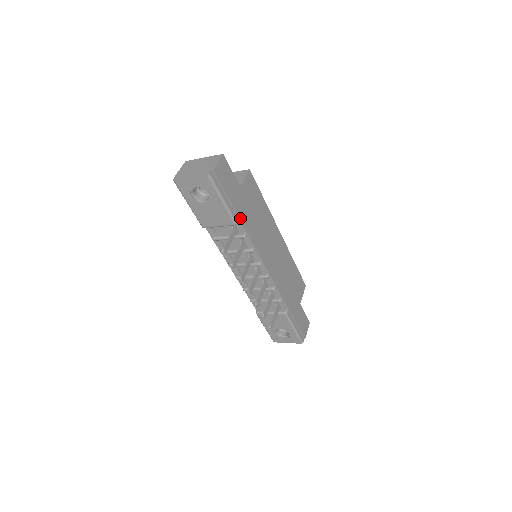
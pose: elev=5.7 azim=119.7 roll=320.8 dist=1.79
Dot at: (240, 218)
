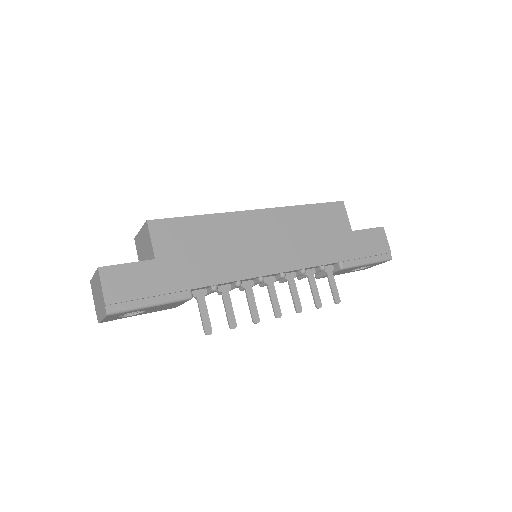
Dot at: (189, 287)
